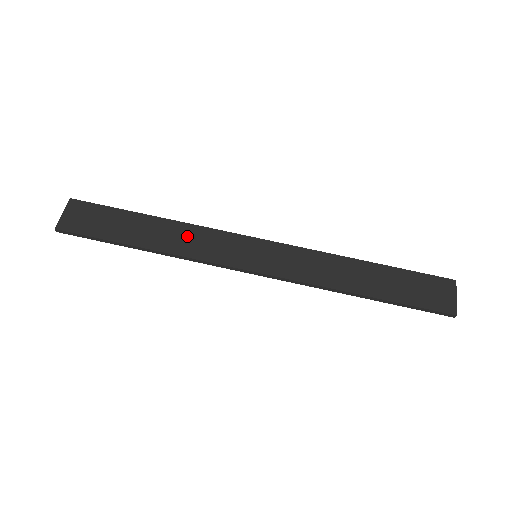
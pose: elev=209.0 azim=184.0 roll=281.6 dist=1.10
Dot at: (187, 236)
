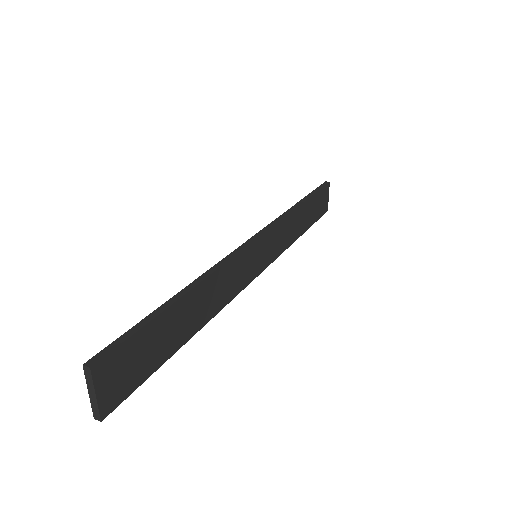
Dot at: (218, 287)
